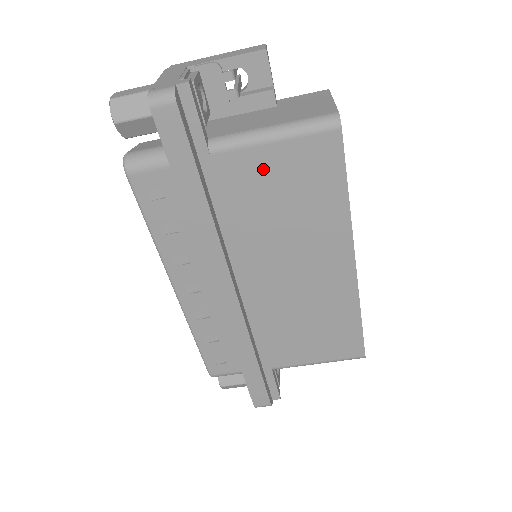
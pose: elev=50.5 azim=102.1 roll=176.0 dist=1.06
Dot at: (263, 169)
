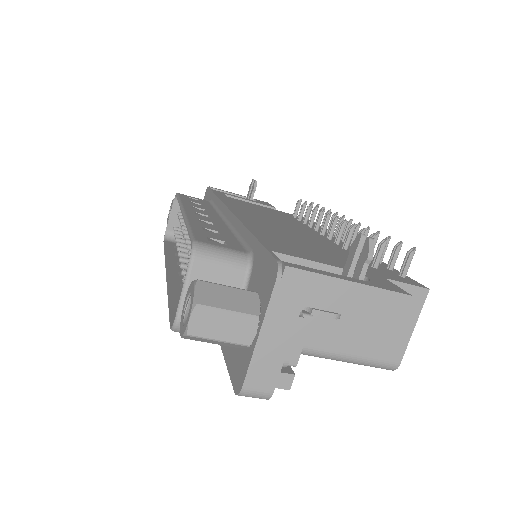
Dot at: occluded
